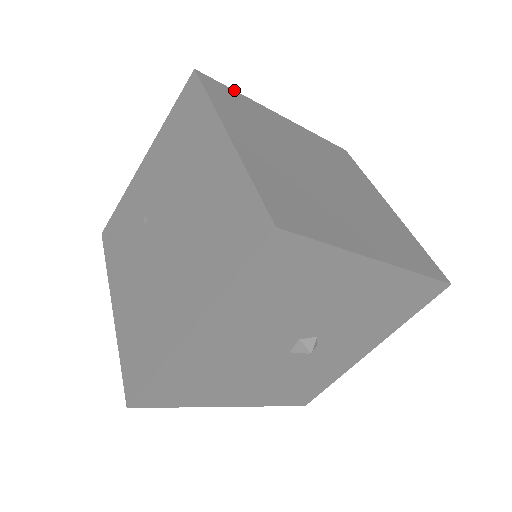
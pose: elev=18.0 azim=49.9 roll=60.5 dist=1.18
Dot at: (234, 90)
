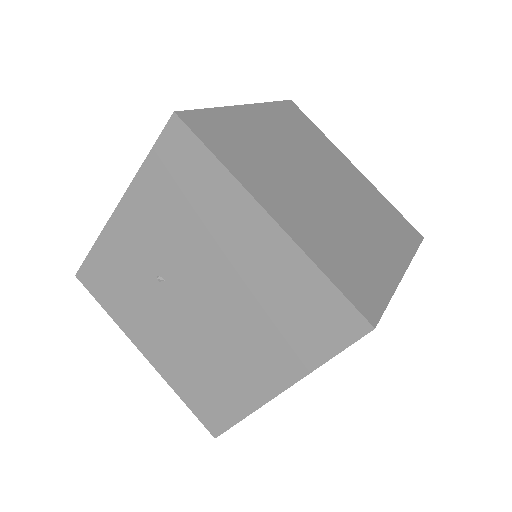
Dot at: (208, 108)
